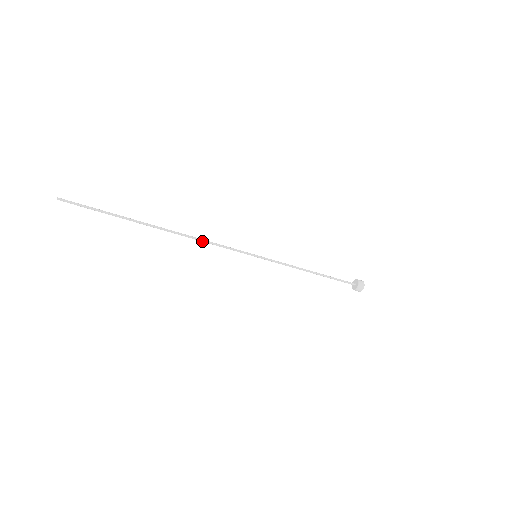
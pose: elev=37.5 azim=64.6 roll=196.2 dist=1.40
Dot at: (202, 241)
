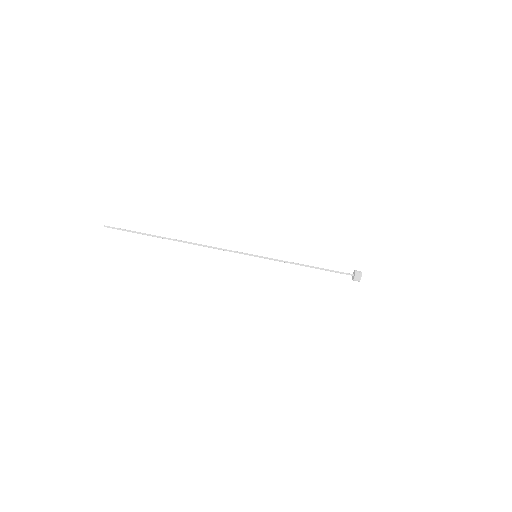
Dot at: (210, 247)
